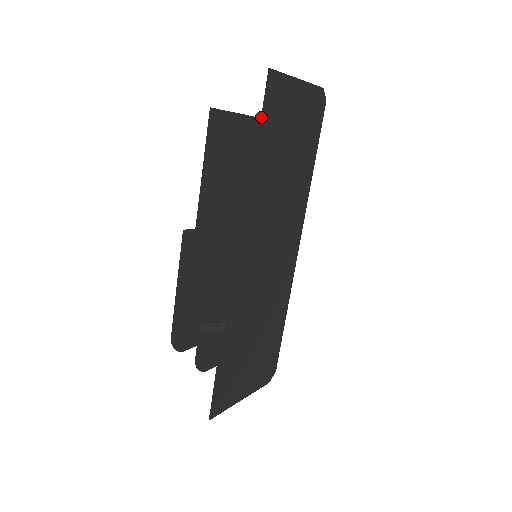
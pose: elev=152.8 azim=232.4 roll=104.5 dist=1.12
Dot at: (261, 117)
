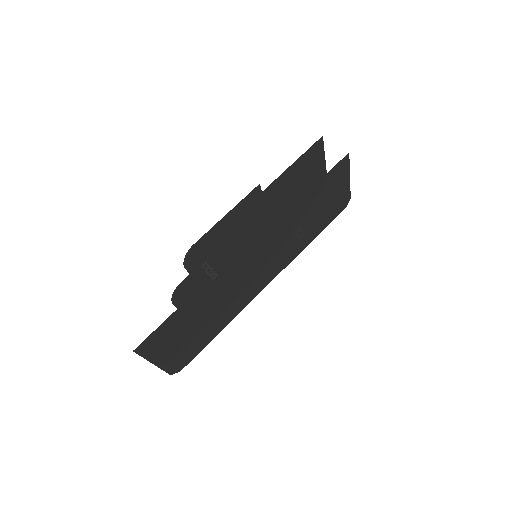
Dot at: (327, 173)
